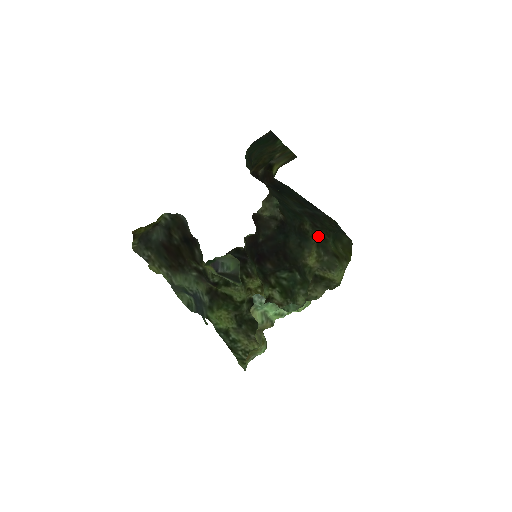
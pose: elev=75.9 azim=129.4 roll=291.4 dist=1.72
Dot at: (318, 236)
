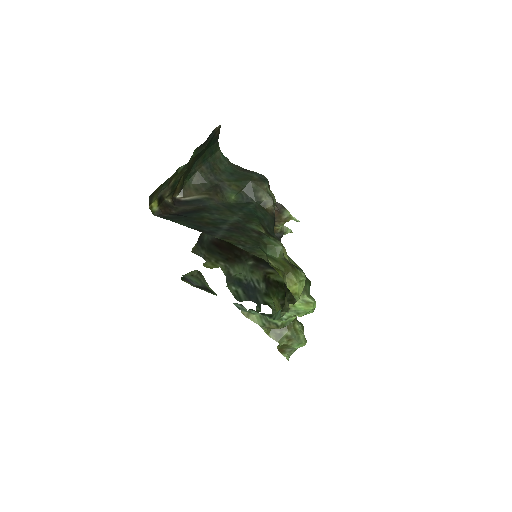
Dot at: occluded
